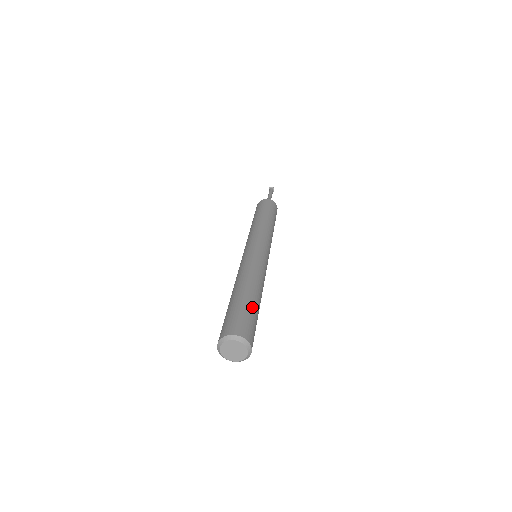
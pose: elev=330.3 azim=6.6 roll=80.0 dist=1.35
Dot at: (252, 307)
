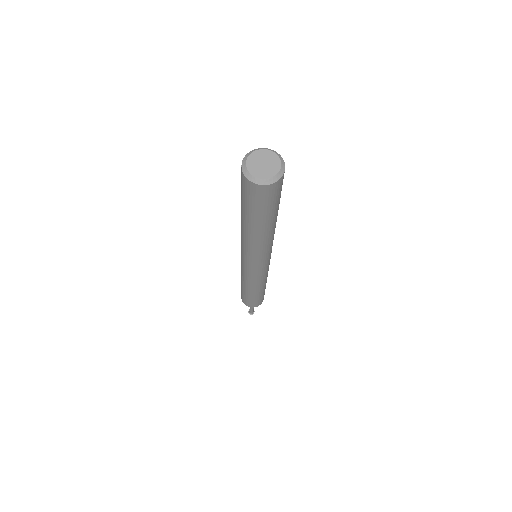
Dot at: occluded
